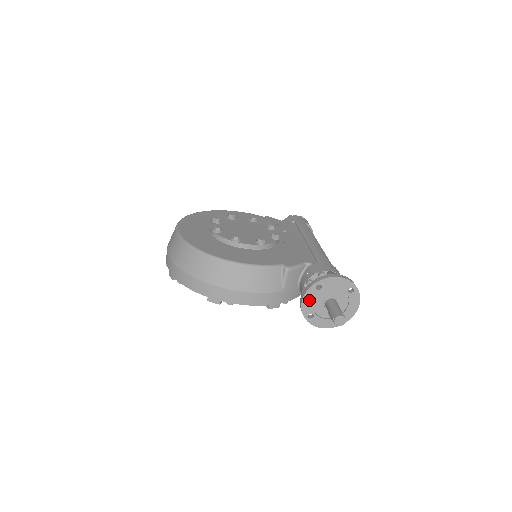
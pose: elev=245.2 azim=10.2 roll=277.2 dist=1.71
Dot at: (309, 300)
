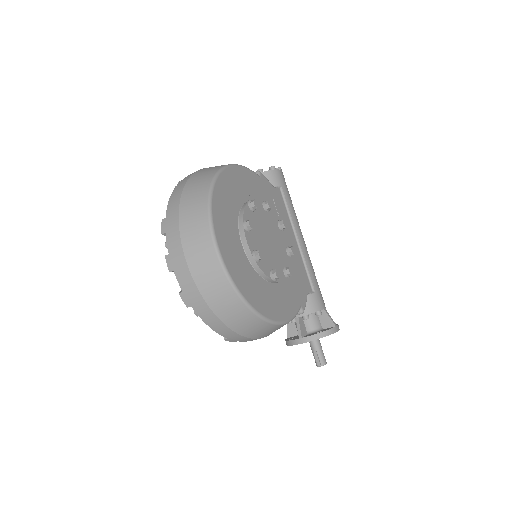
Dot at: occluded
